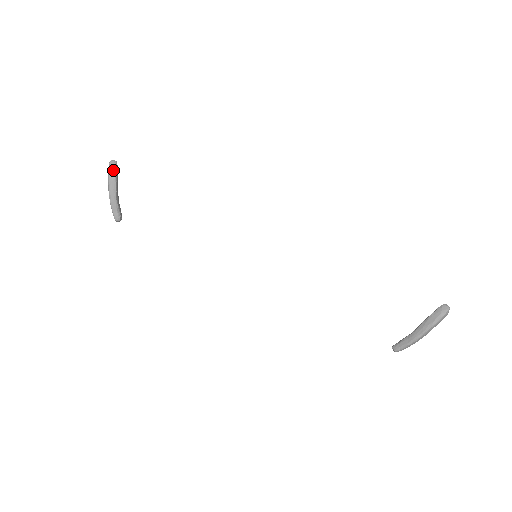
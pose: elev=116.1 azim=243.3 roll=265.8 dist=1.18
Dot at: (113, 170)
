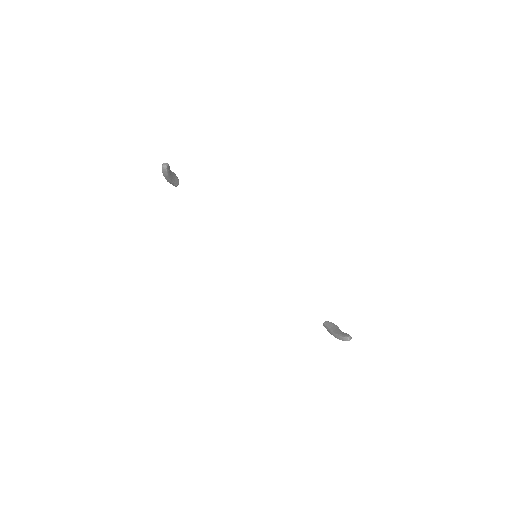
Dot at: (165, 172)
